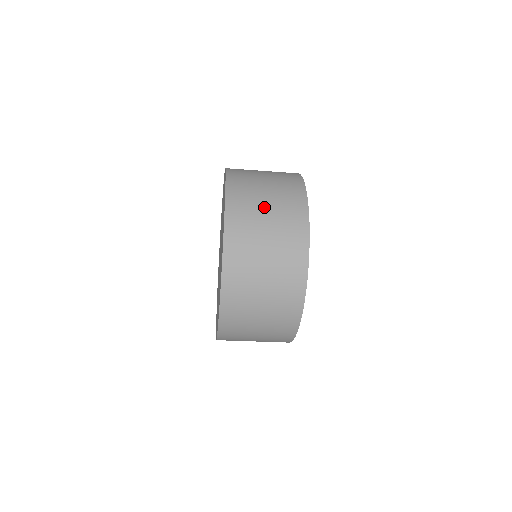
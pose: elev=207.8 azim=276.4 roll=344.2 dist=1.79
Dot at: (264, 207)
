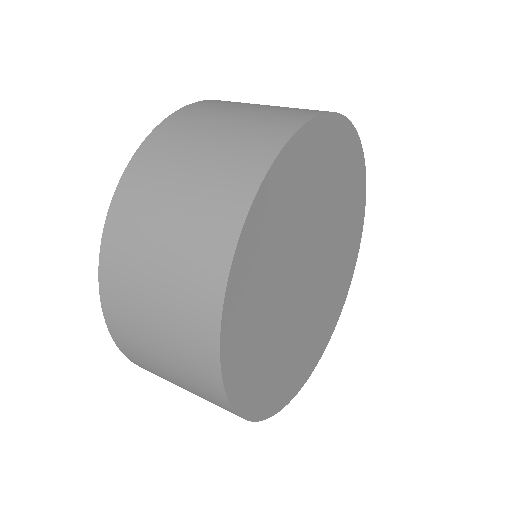
Dot at: occluded
